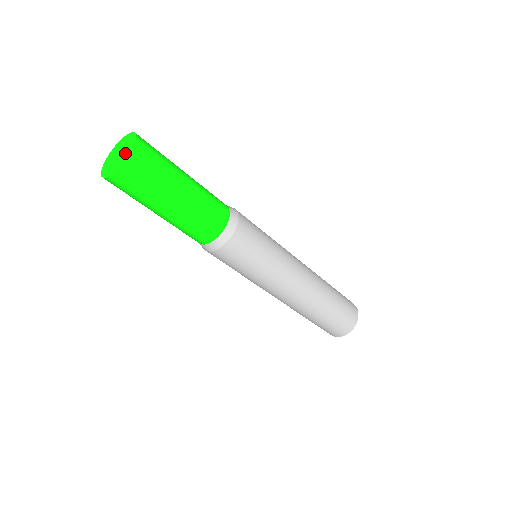
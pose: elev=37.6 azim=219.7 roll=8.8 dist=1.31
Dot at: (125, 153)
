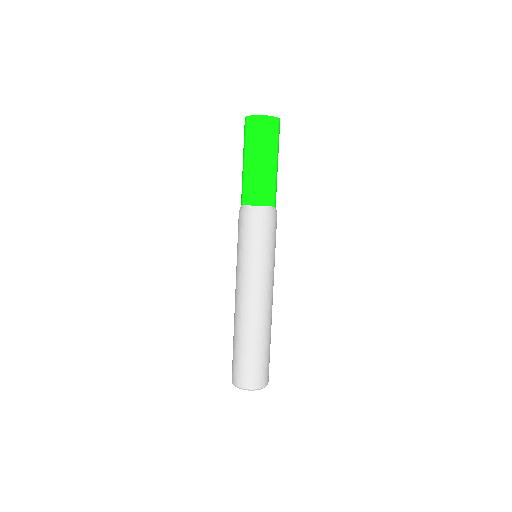
Dot at: occluded
